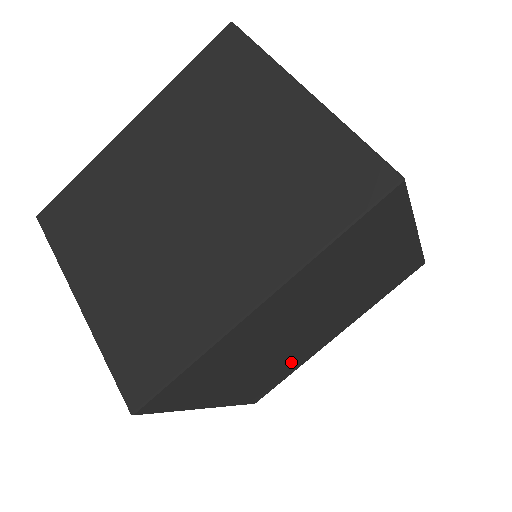
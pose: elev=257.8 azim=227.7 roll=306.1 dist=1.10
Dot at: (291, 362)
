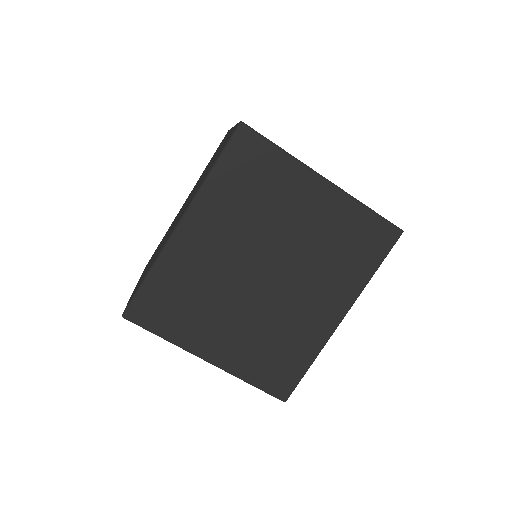
Dot at: (291, 338)
